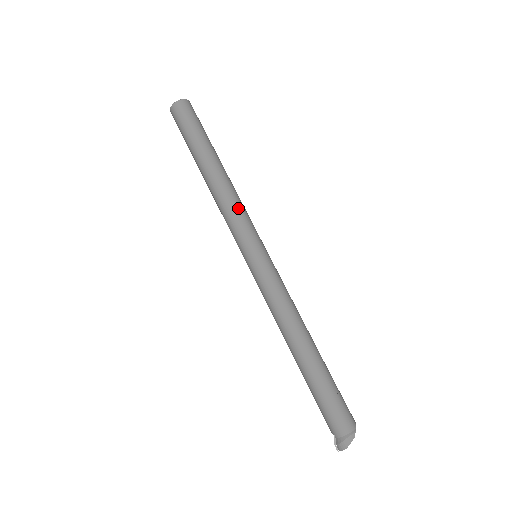
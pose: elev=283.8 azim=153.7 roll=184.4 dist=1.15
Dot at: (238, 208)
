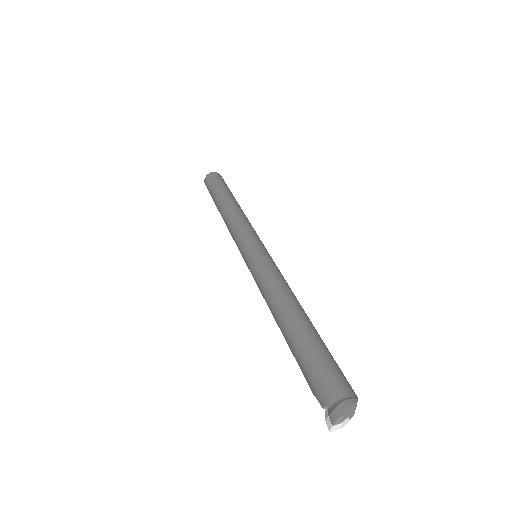
Dot at: (247, 222)
